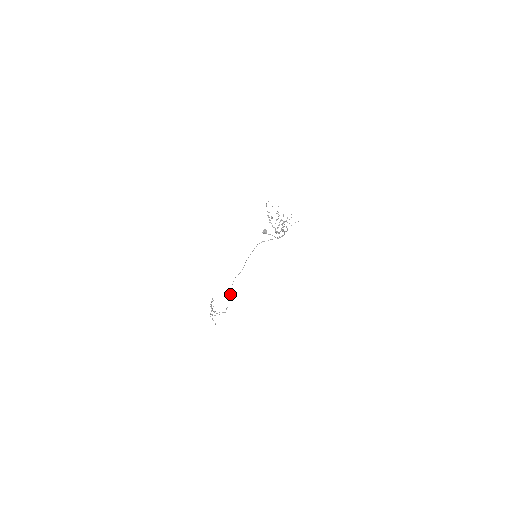
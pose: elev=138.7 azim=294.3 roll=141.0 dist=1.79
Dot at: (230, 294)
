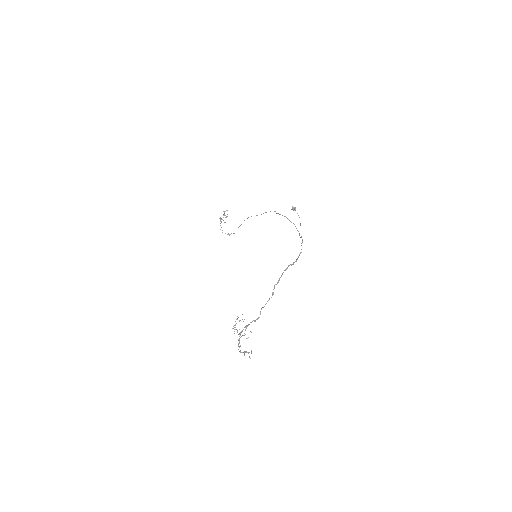
Dot at: (240, 225)
